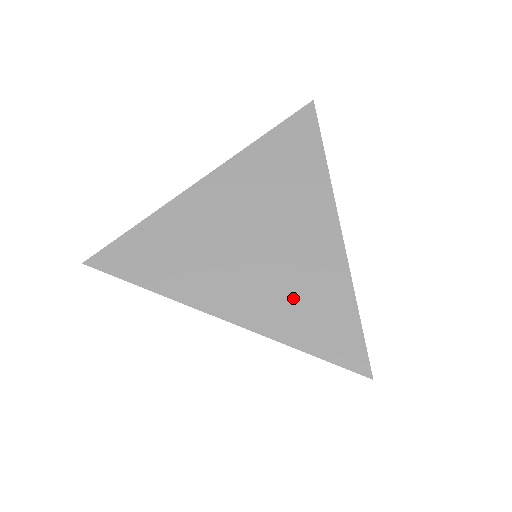
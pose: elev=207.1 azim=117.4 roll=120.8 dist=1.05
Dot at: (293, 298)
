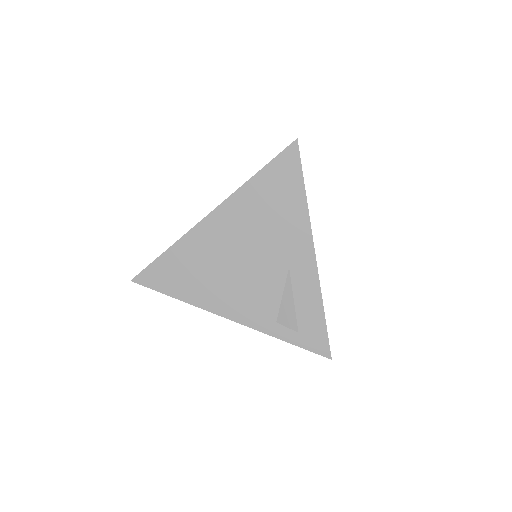
Dot at: occluded
